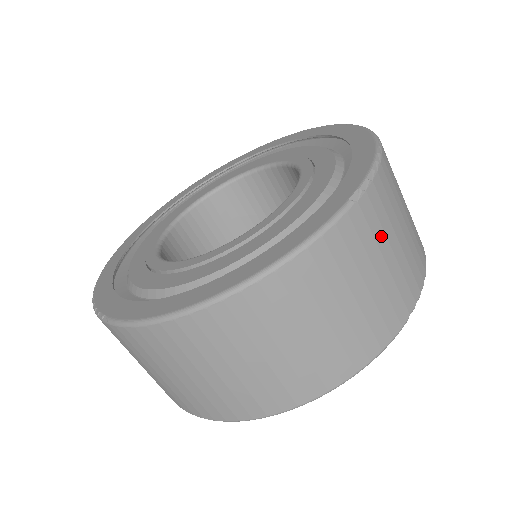
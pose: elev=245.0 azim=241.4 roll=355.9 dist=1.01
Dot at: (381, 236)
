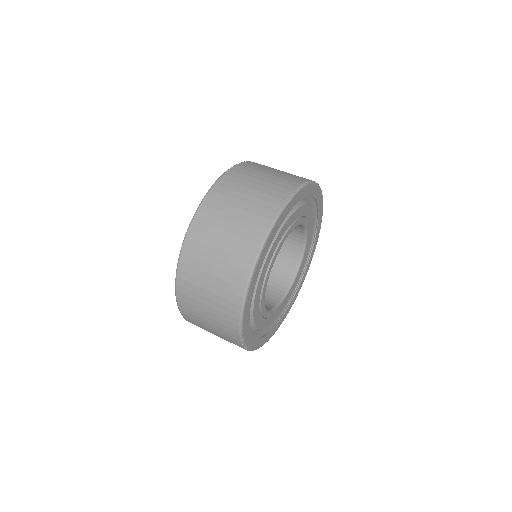
Dot at: (244, 183)
